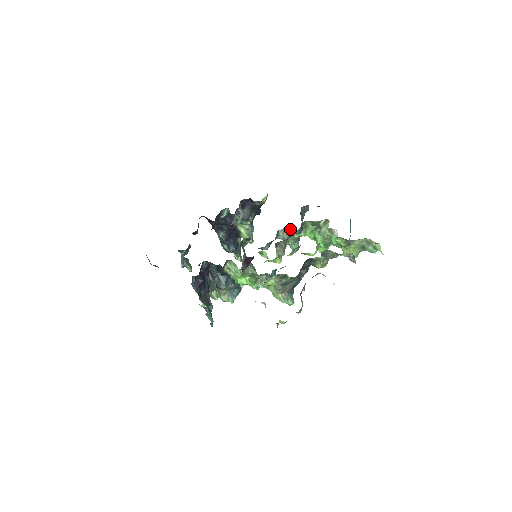
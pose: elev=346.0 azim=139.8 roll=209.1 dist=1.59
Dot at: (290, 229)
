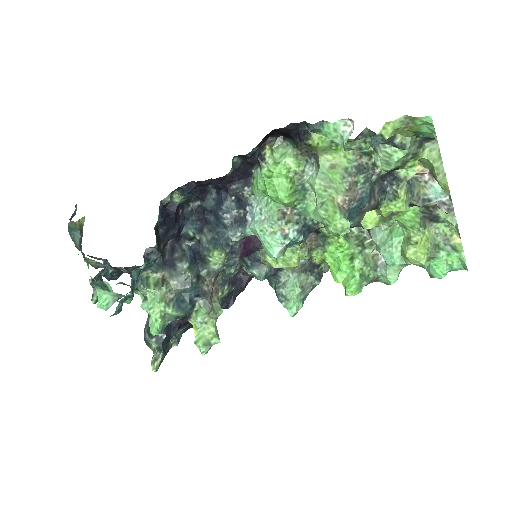
Dot at: (306, 265)
